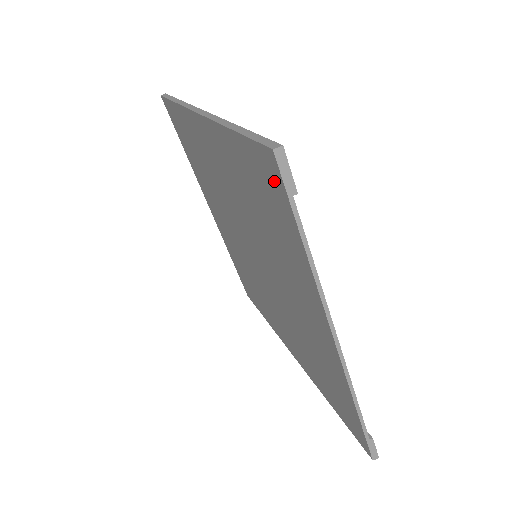
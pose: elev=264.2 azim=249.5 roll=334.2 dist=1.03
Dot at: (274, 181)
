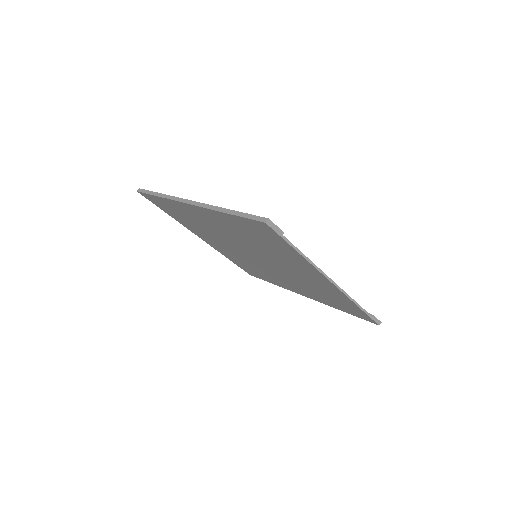
Dot at: (269, 232)
